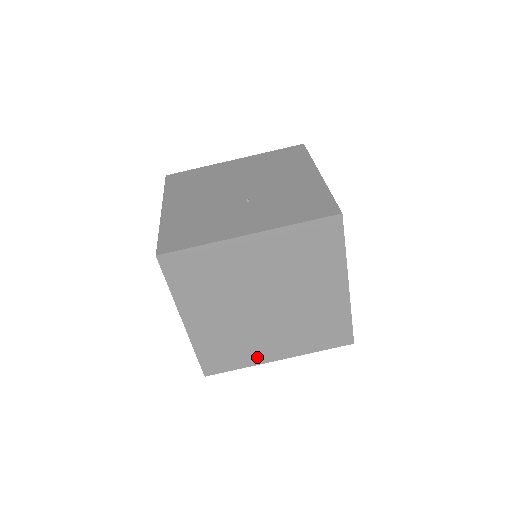
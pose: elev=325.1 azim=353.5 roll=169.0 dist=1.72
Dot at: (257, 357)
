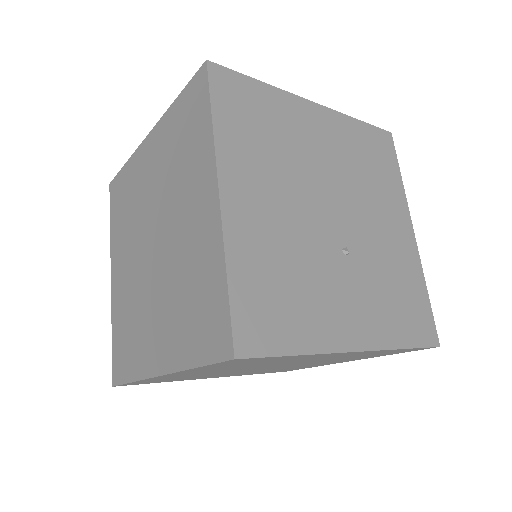
Dot at: occluded
